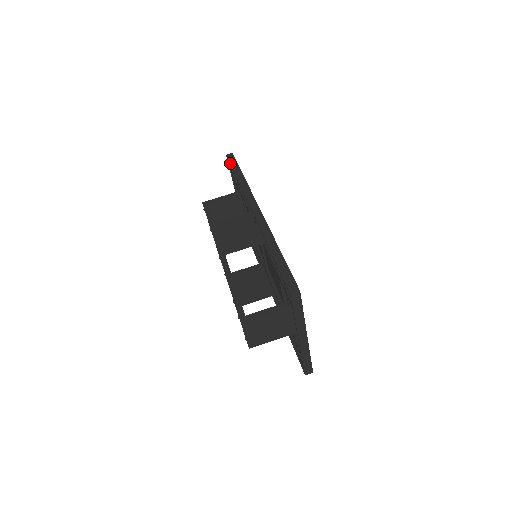
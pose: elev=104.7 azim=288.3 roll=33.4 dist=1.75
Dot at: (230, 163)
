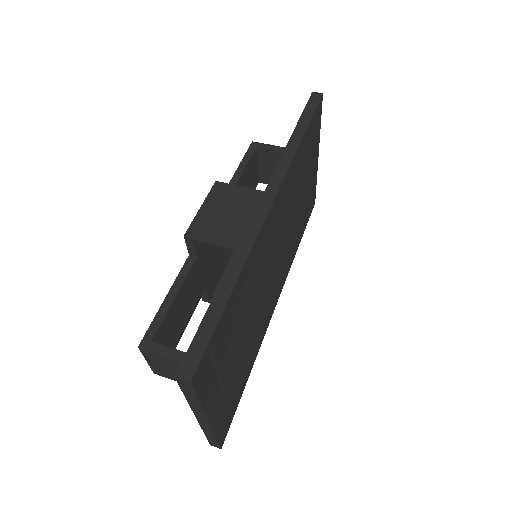
Dot at: (305, 107)
